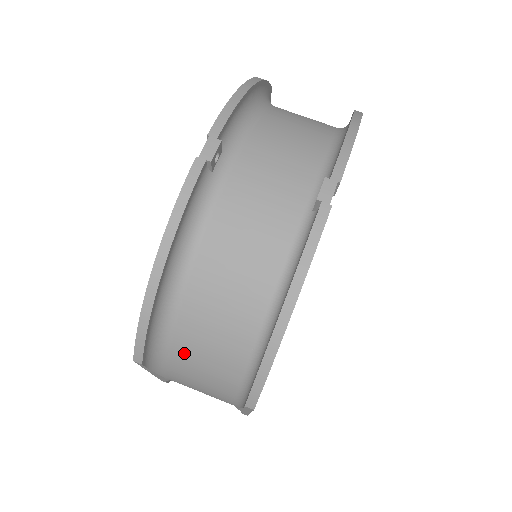
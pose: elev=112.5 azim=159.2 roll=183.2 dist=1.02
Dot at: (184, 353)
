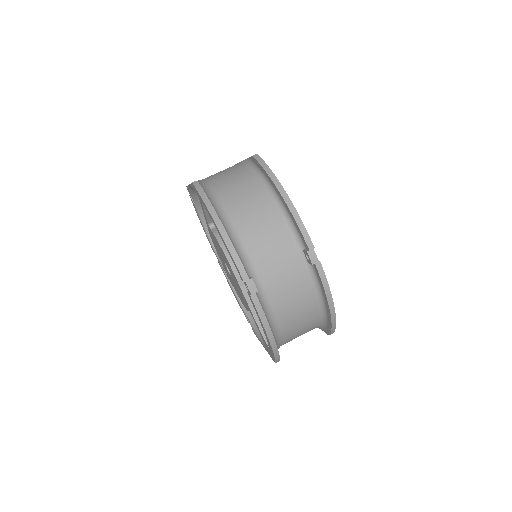
Dot at: occluded
